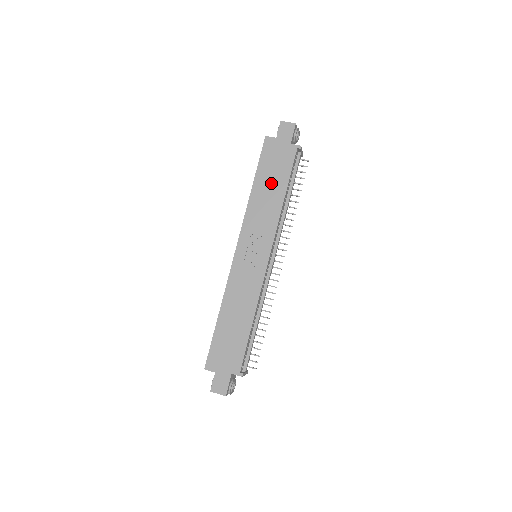
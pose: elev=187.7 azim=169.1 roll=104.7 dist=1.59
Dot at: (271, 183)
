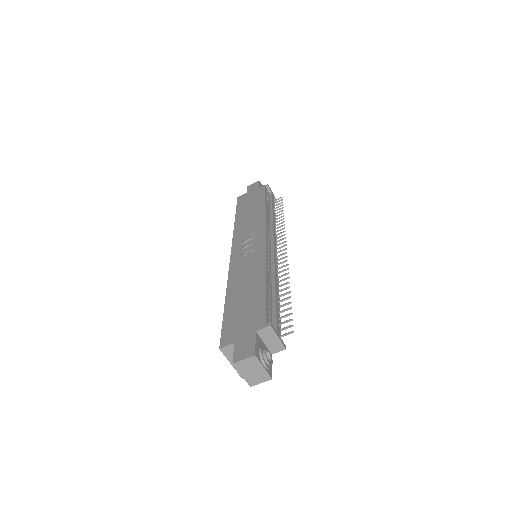
Dot at: (250, 209)
